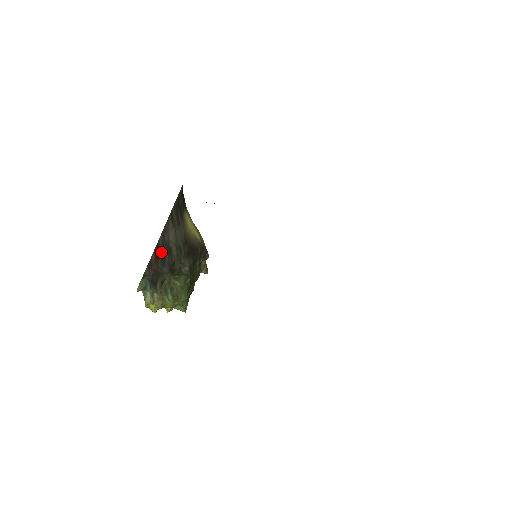
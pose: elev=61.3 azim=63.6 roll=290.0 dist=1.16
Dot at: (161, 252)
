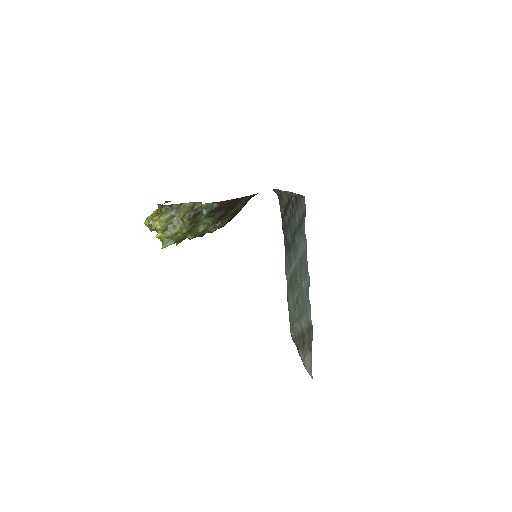
Dot at: (233, 203)
